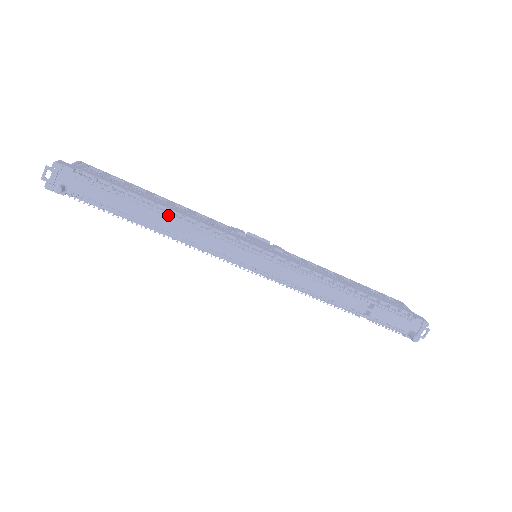
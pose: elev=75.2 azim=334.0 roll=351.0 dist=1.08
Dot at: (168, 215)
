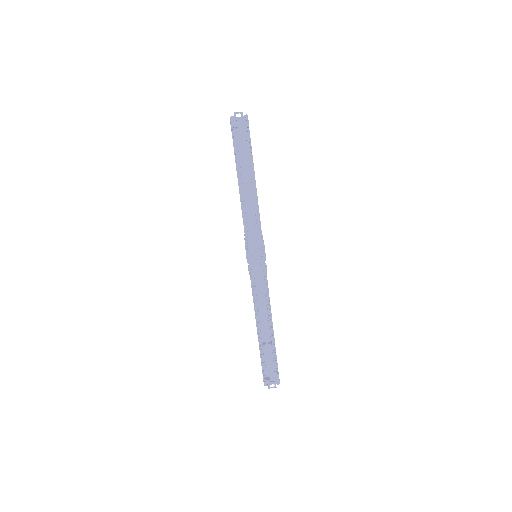
Dot at: (254, 191)
